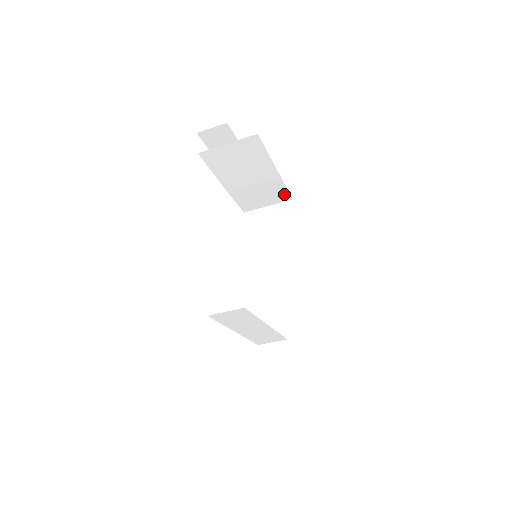
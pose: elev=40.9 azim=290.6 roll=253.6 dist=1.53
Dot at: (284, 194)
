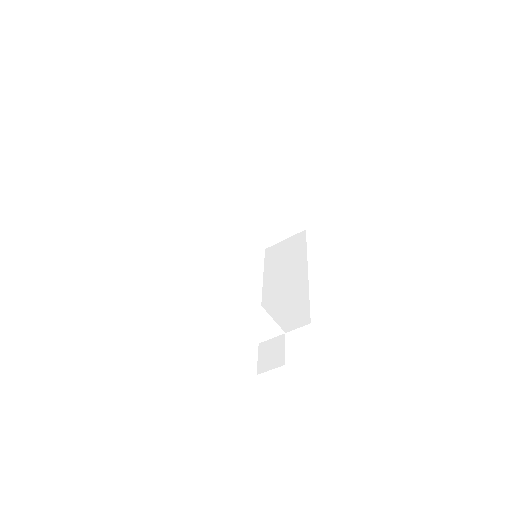
Dot at: (295, 223)
